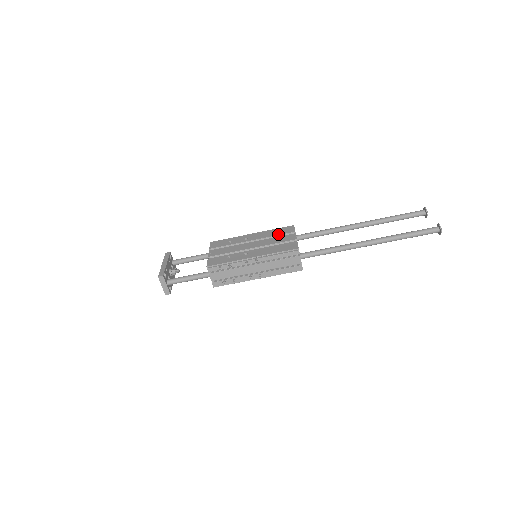
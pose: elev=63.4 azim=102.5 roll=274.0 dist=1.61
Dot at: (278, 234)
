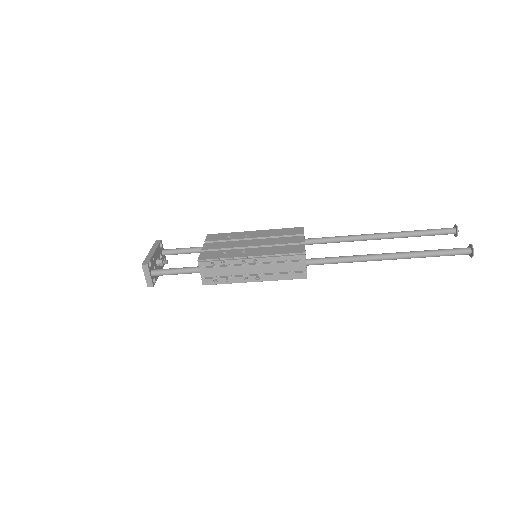
Dot at: (284, 234)
